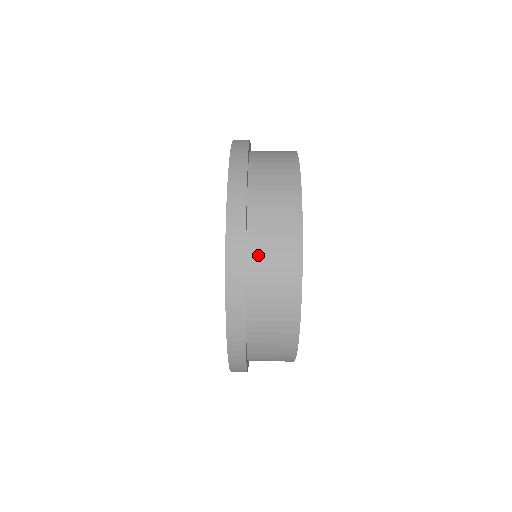
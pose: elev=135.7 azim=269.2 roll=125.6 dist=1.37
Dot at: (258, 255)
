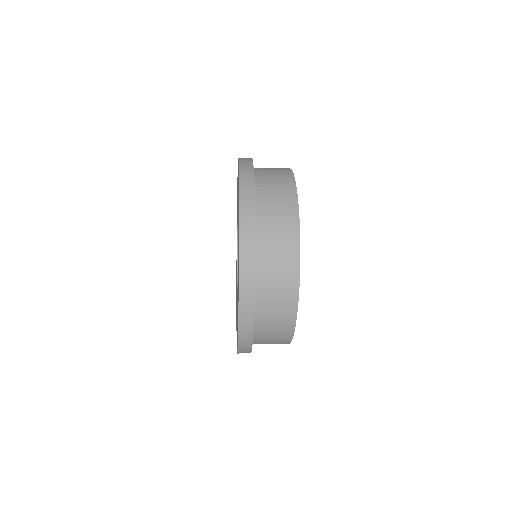
Dot at: (264, 209)
